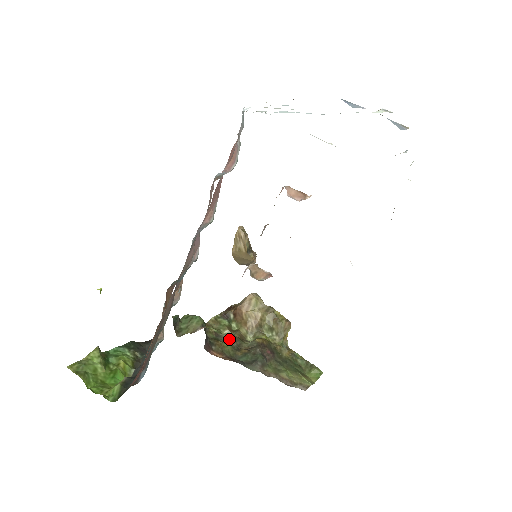
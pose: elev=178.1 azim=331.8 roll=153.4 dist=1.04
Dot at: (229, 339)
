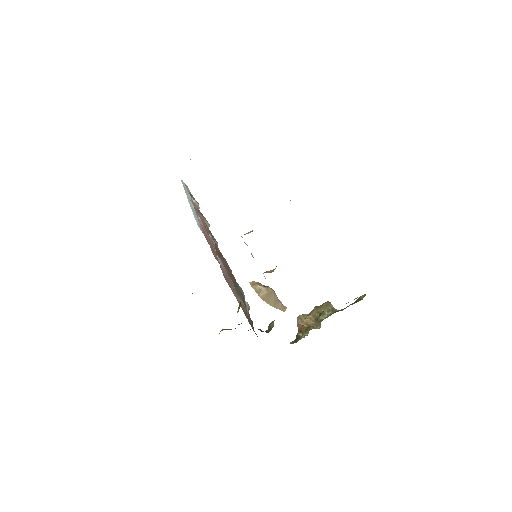
Dot at: occluded
